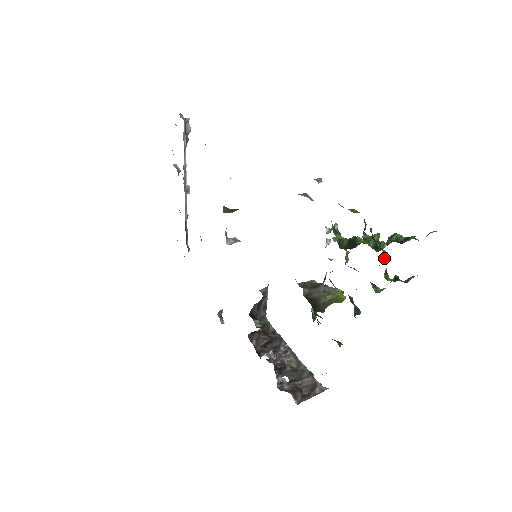
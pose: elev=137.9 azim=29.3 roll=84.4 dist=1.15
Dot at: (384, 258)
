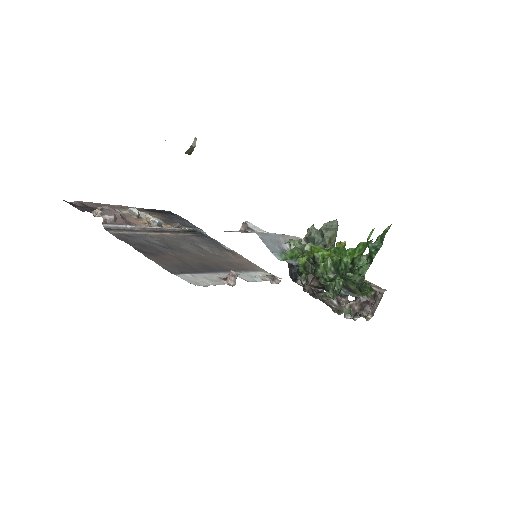
Dot at: occluded
